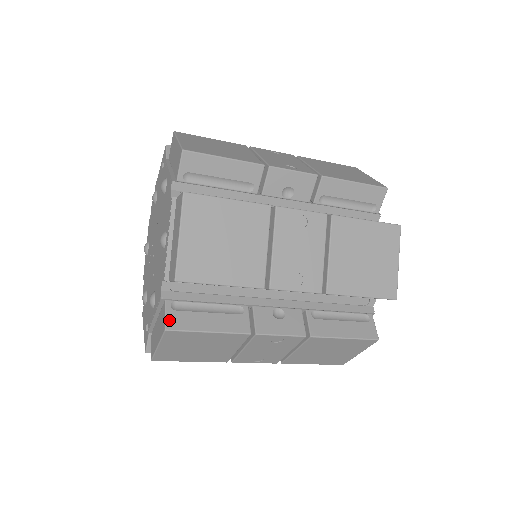
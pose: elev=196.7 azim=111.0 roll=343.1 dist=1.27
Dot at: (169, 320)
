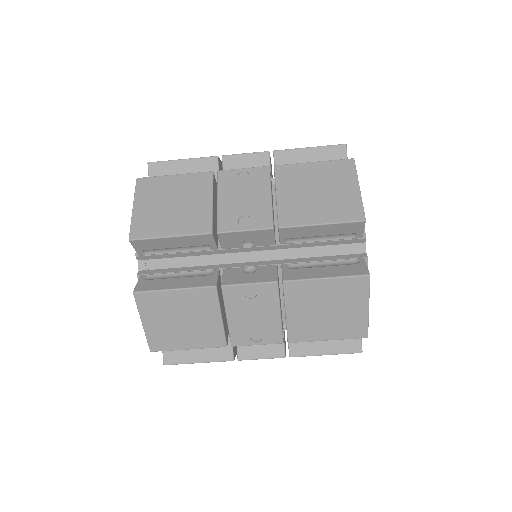
Dot at: (139, 286)
